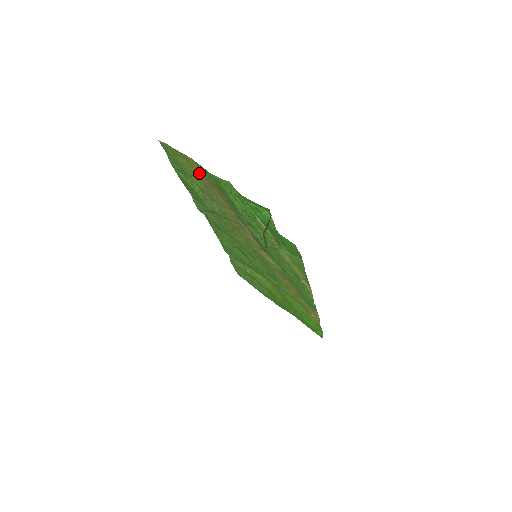
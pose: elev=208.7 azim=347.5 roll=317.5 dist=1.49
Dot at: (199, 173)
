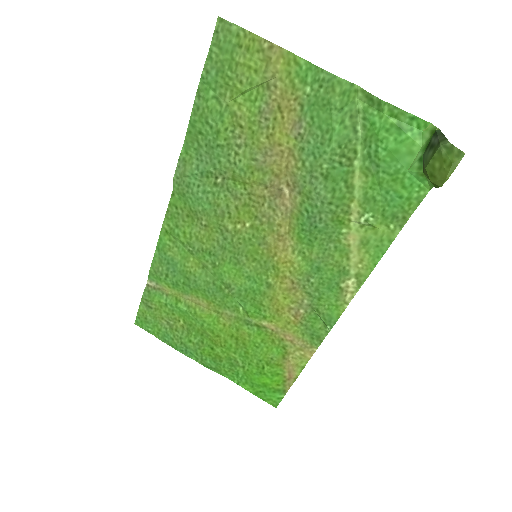
Dot at: (271, 83)
